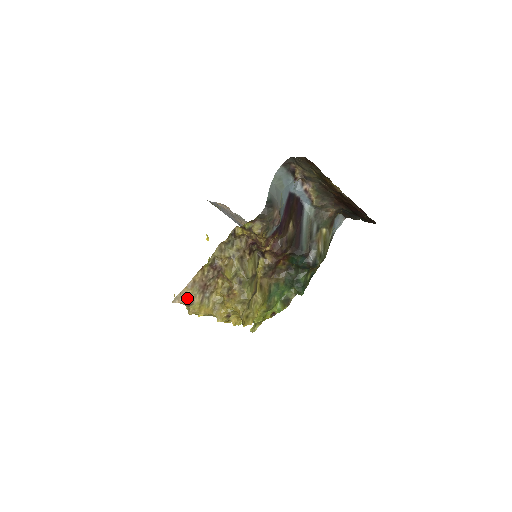
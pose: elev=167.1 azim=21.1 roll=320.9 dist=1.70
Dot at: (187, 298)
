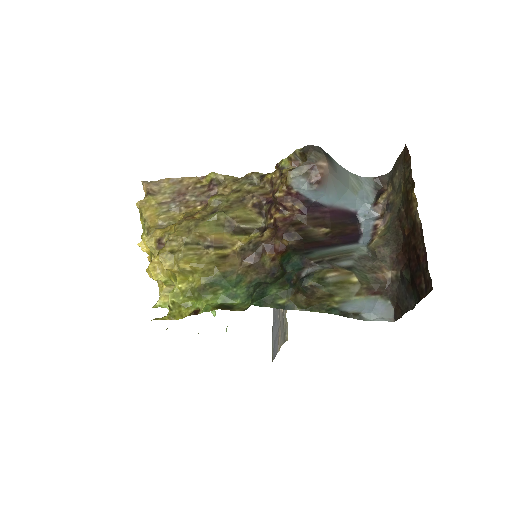
Dot at: (156, 187)
